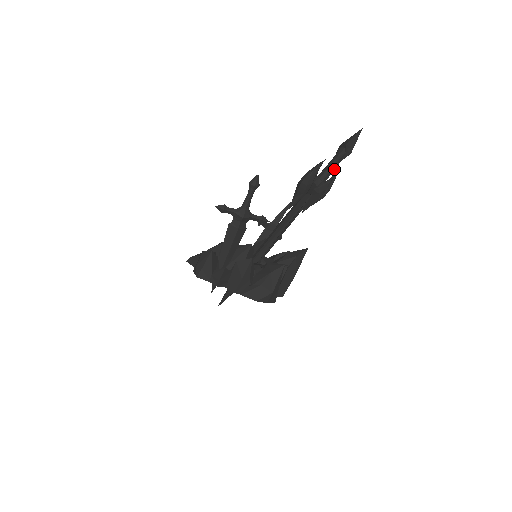
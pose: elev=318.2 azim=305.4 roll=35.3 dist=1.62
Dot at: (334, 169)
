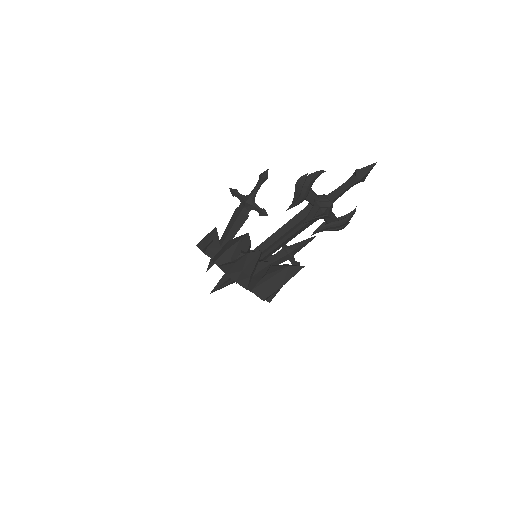
Dot at: (342, 192)
